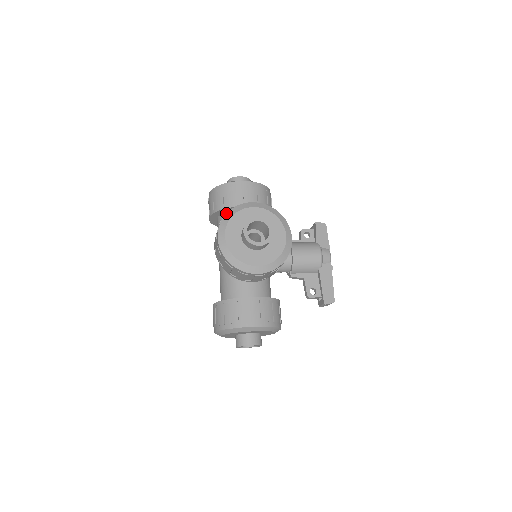
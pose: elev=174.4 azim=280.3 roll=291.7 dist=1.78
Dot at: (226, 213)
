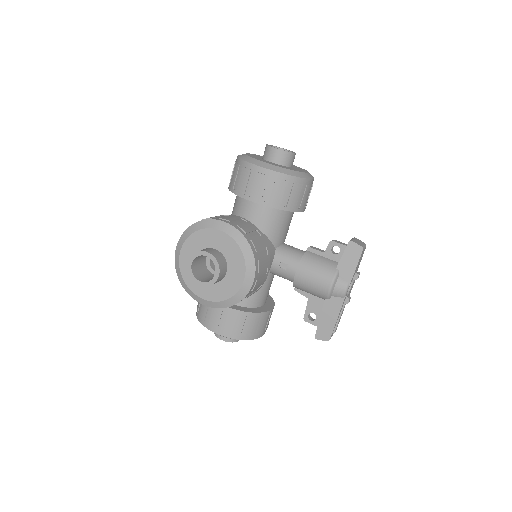
Dot at: (192, 224)
